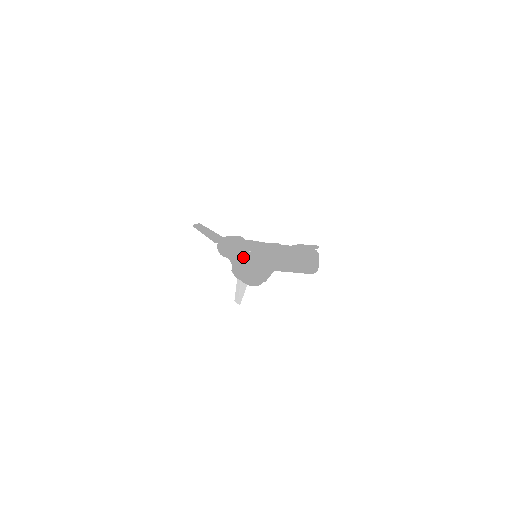
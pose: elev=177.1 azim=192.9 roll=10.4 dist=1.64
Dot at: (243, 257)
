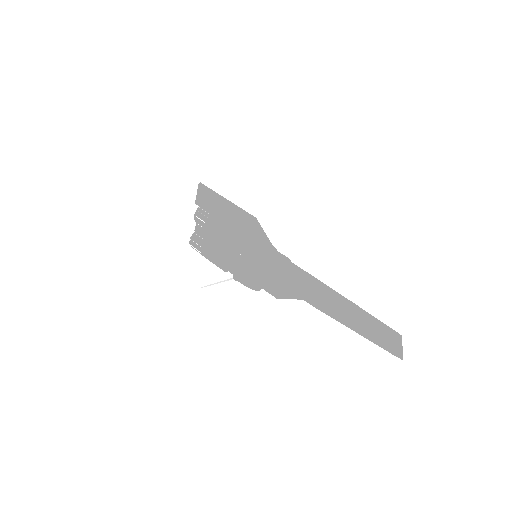
Dot at: (267, 265)
